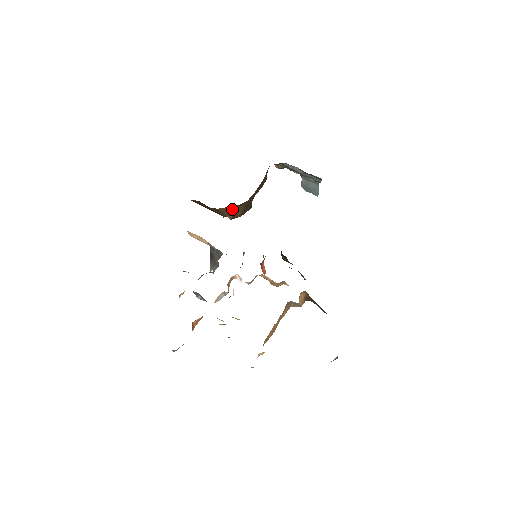
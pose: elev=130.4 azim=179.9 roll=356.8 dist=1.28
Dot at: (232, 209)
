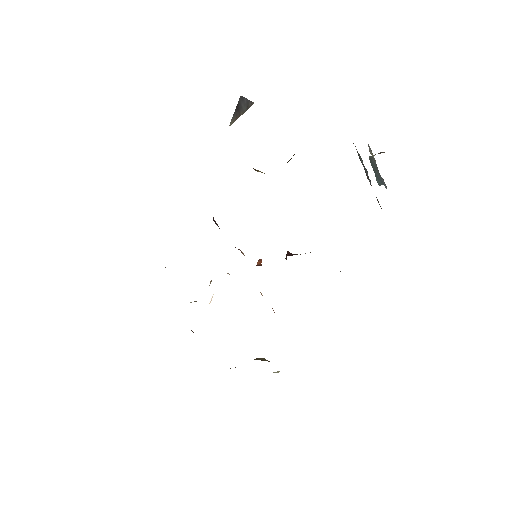
Dot at: occluded
